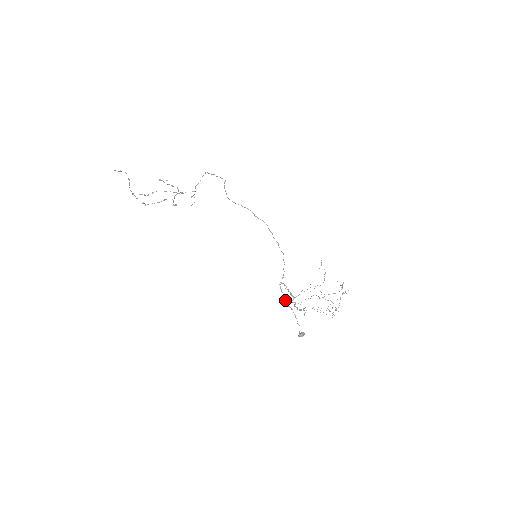
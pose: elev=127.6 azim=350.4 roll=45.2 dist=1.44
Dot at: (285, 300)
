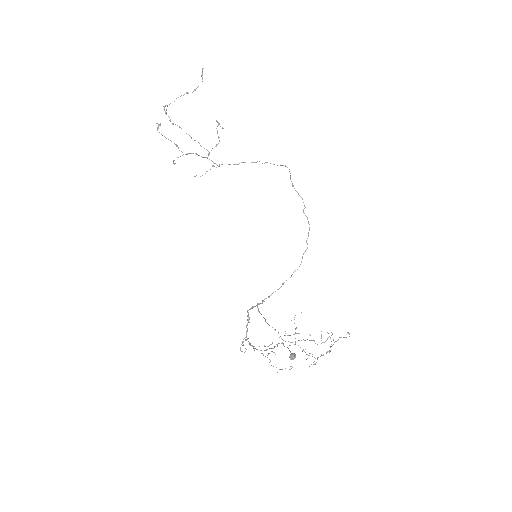
Dot at: (265, 319)
